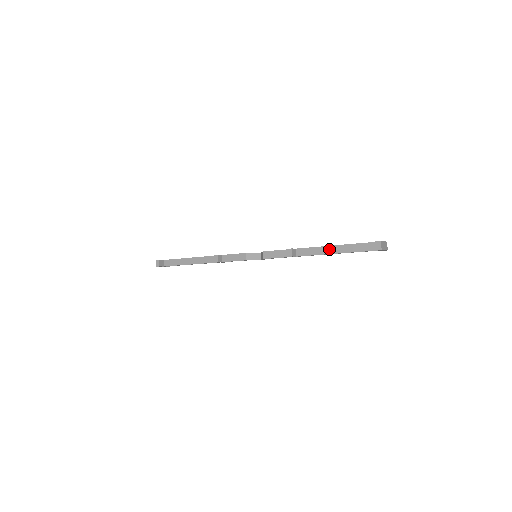
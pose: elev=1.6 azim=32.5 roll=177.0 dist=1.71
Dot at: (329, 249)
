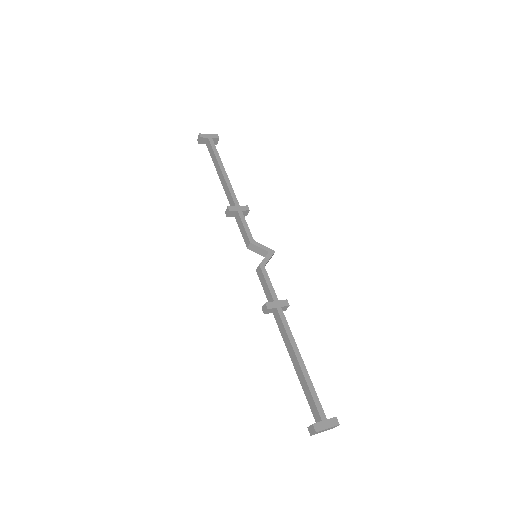
Dot at: (293, 355)
